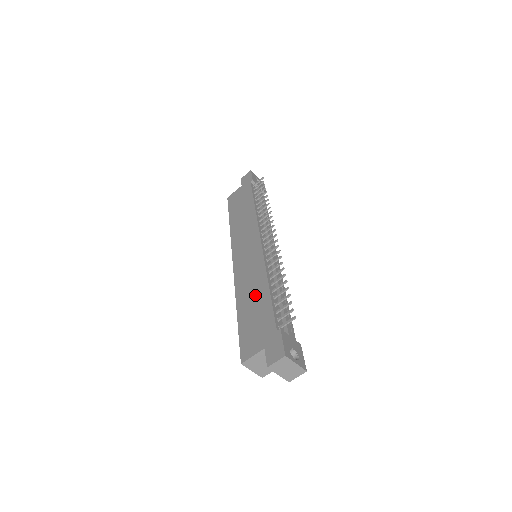
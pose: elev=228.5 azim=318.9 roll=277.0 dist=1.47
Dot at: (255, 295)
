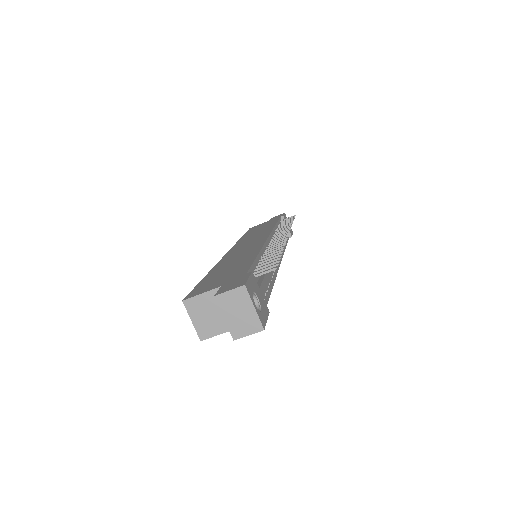
Dot at: (237, 261)
